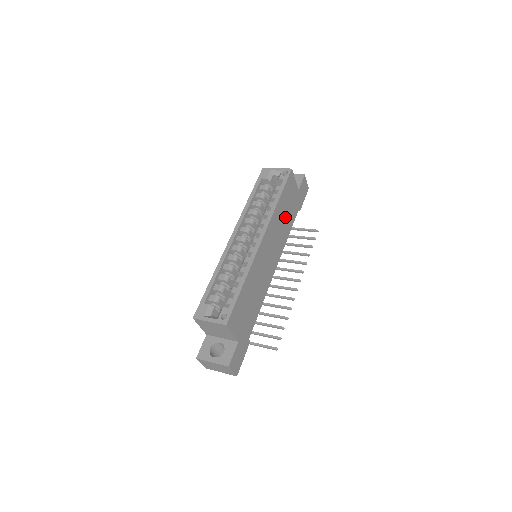
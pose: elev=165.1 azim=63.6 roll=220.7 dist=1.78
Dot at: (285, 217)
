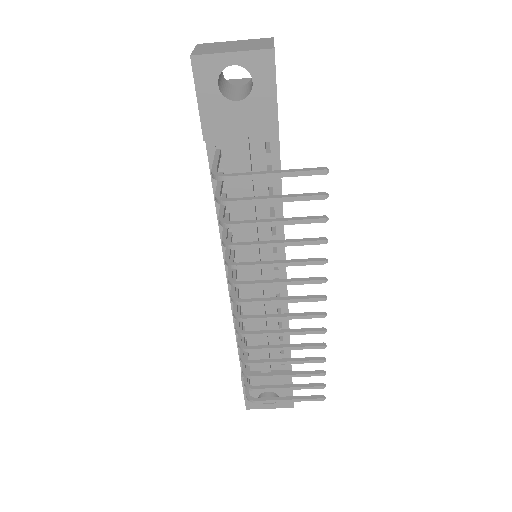
Dot at: occluded
